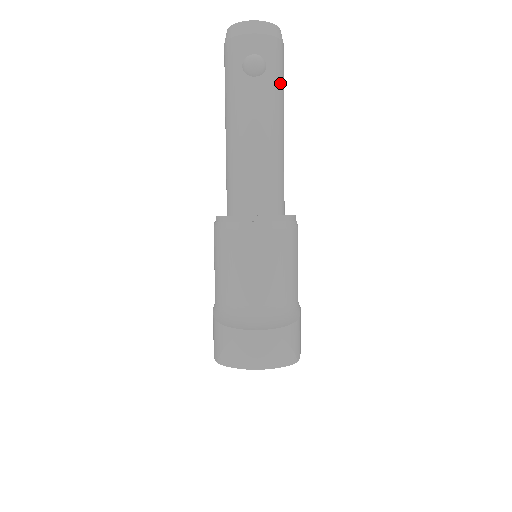
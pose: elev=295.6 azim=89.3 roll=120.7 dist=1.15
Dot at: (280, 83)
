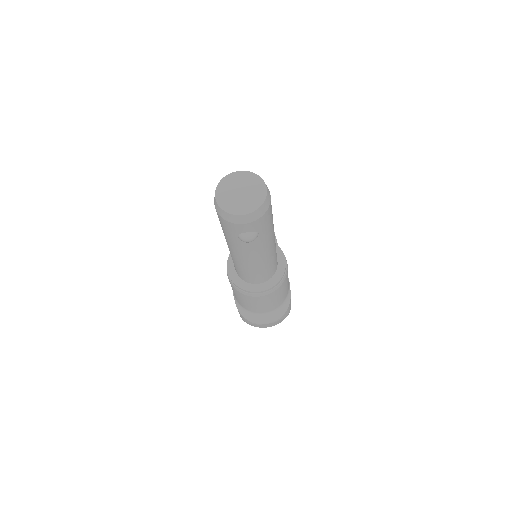
Dot at: (270, 227)
